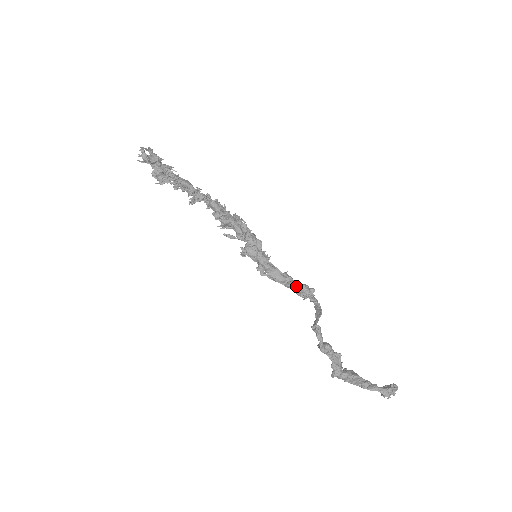
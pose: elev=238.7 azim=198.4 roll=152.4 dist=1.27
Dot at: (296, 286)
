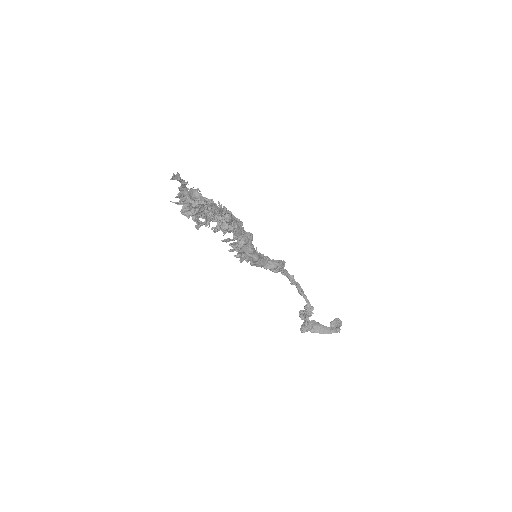
Dot at: (278, 268)
